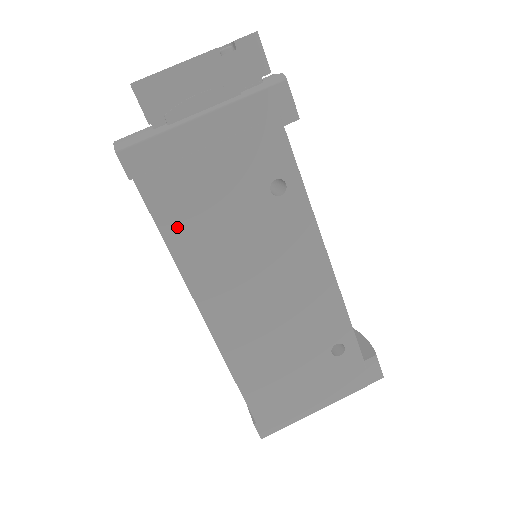
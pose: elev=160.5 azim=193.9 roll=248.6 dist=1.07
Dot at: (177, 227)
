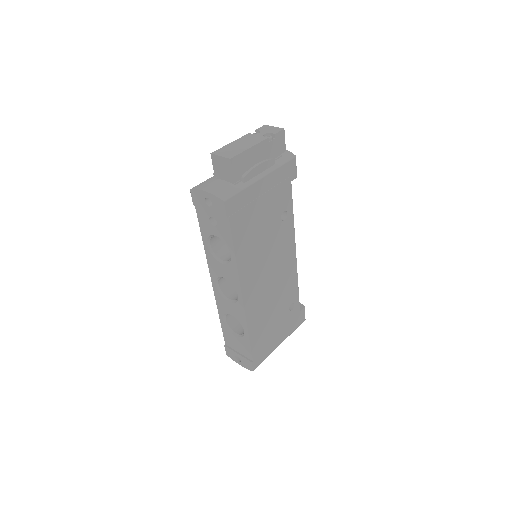
Dot at: (242, 244)
